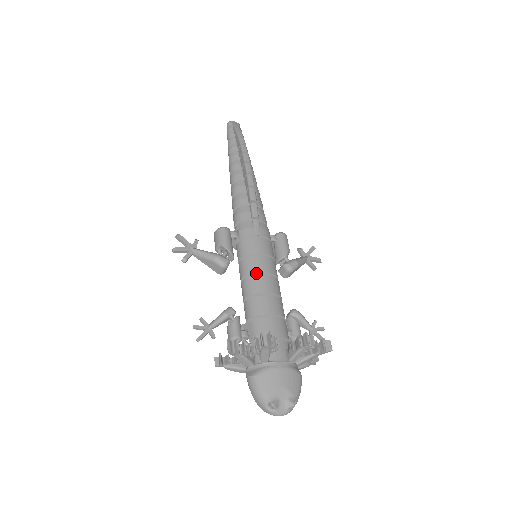
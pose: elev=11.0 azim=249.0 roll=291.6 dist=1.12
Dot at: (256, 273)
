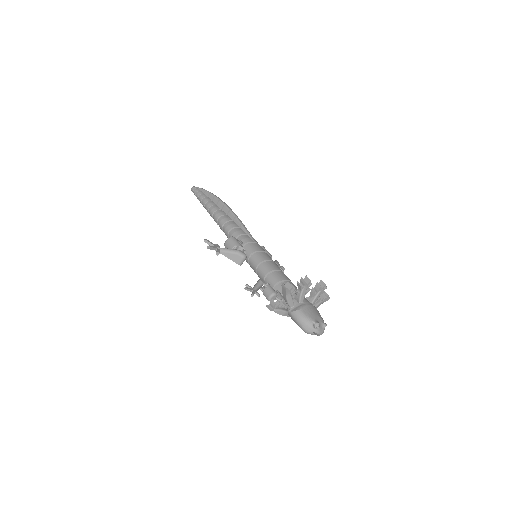
Dot at: (267, 260)
